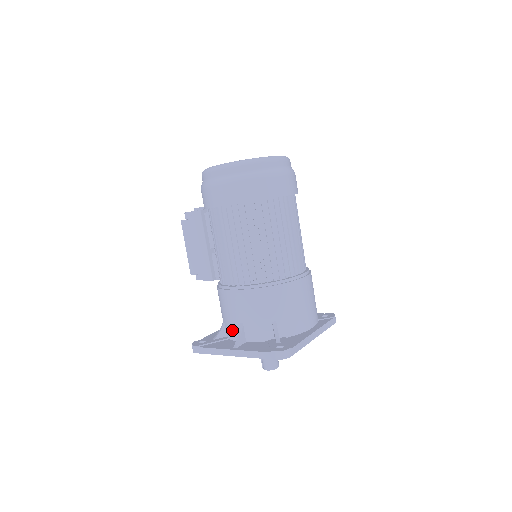
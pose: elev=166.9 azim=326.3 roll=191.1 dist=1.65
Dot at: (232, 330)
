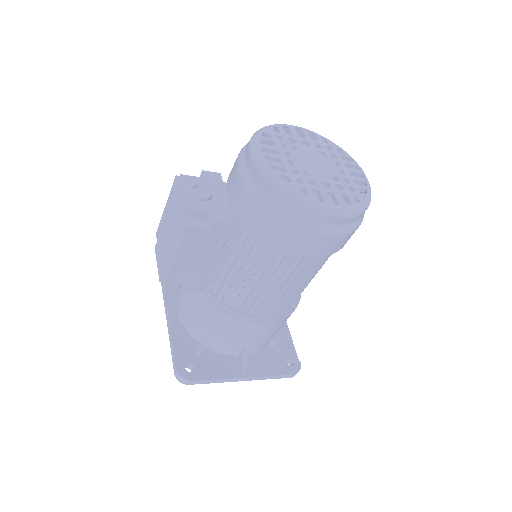
Dot at: (228, 348)
